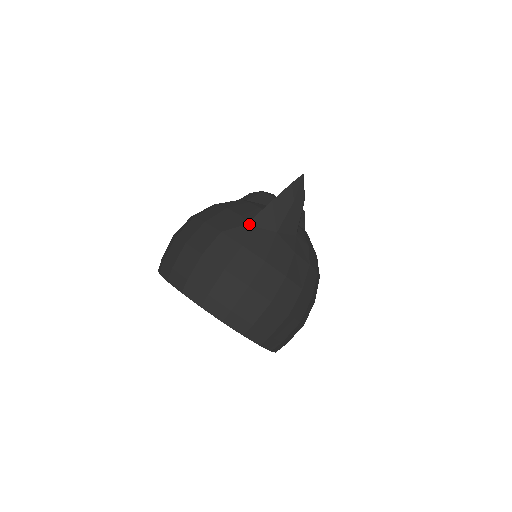
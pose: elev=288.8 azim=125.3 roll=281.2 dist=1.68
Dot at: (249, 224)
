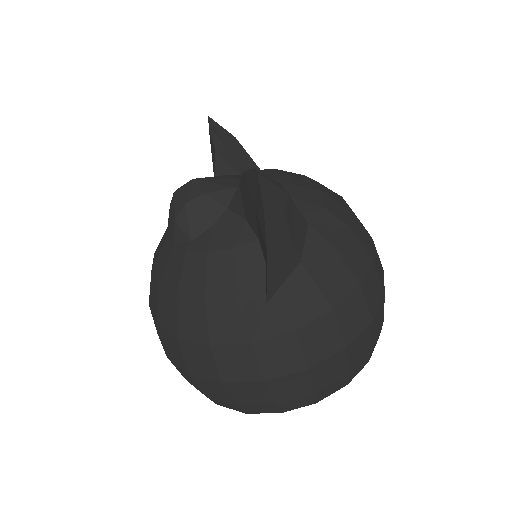
Dot at: (268, 300)
